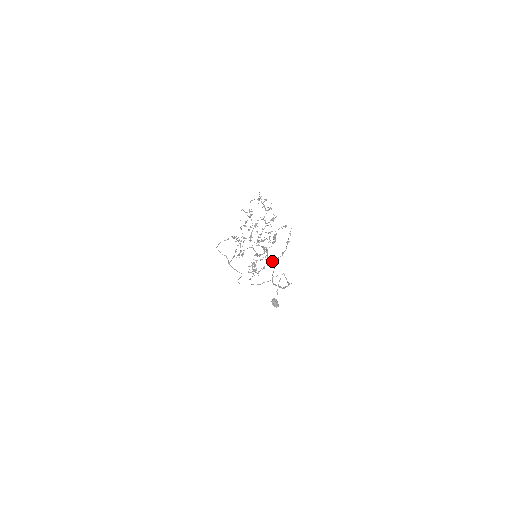
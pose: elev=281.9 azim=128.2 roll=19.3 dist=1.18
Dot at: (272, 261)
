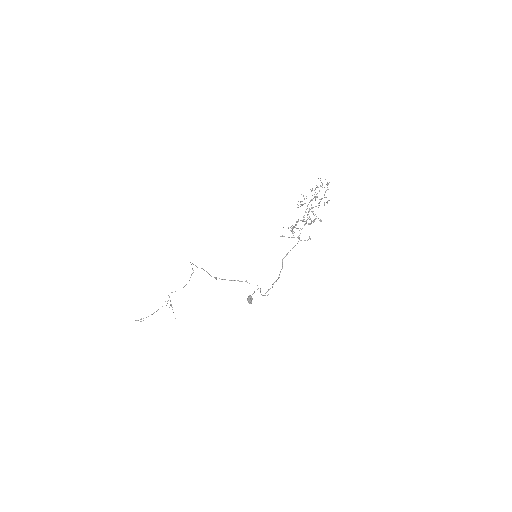
Dot at: occluded
